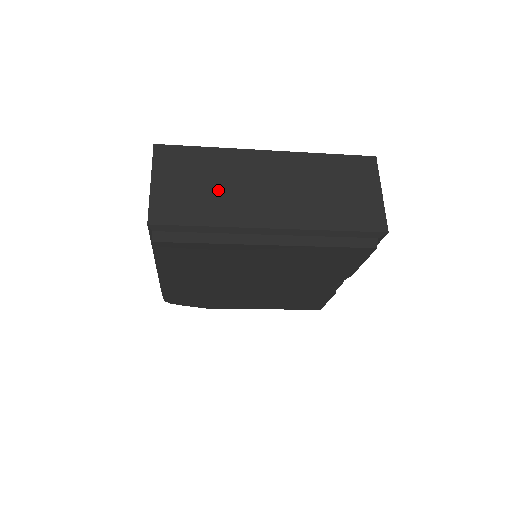
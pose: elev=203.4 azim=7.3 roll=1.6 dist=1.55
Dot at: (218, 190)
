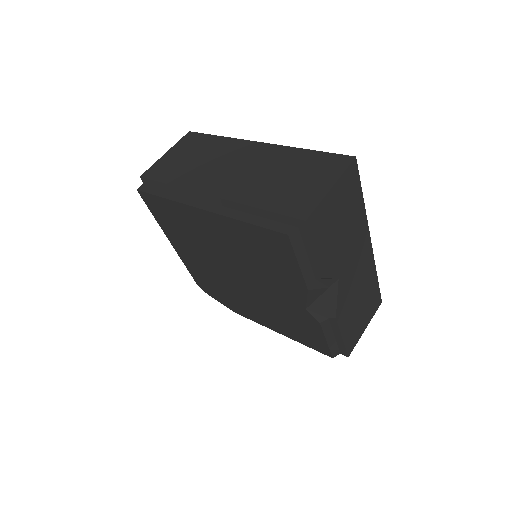
Dot at: (199, 163)
